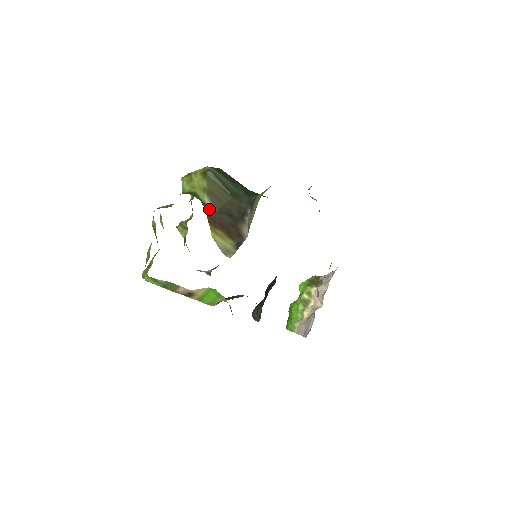
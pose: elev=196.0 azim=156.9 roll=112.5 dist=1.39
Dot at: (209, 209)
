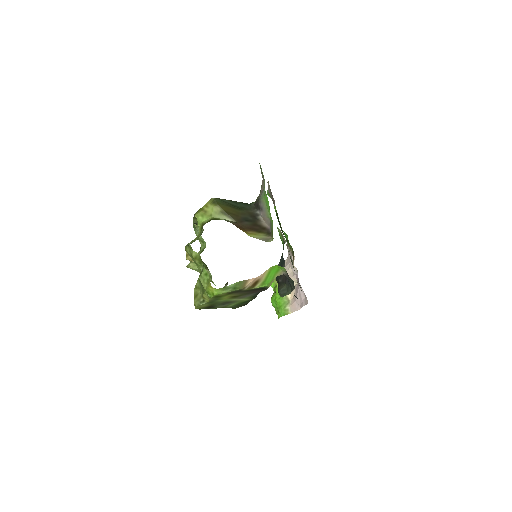
Dot at: (233, 222)
